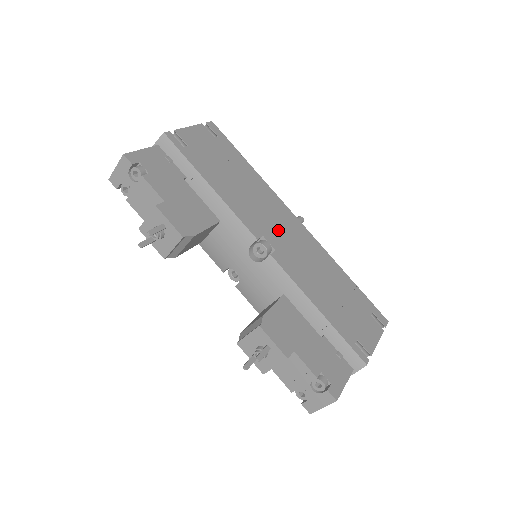
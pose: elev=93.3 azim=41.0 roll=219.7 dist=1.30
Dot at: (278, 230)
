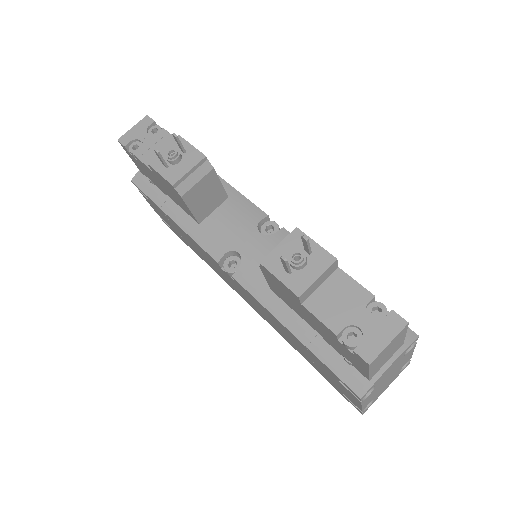
Dot at: occluded
